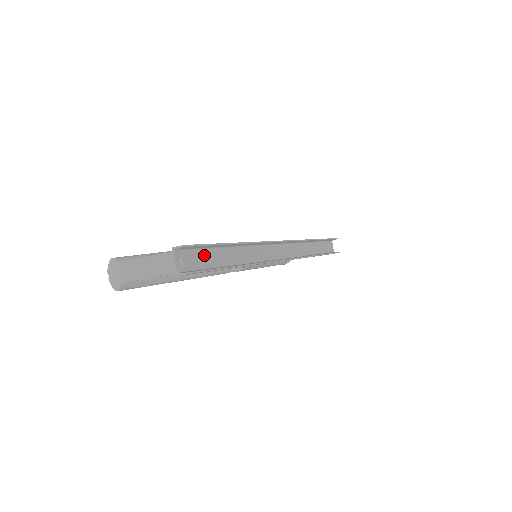
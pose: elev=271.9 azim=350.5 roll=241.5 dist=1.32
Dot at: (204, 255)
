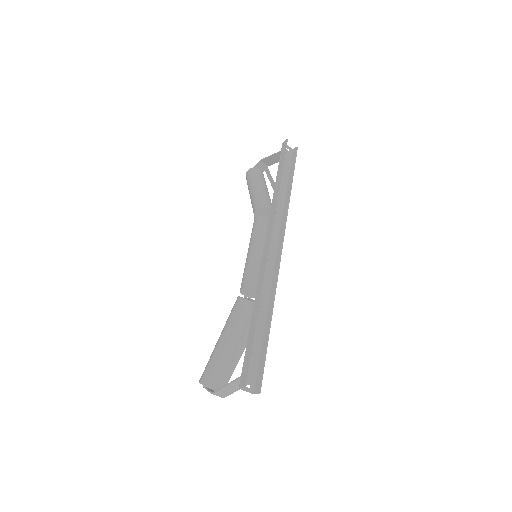
Dot at: (251, 357)
